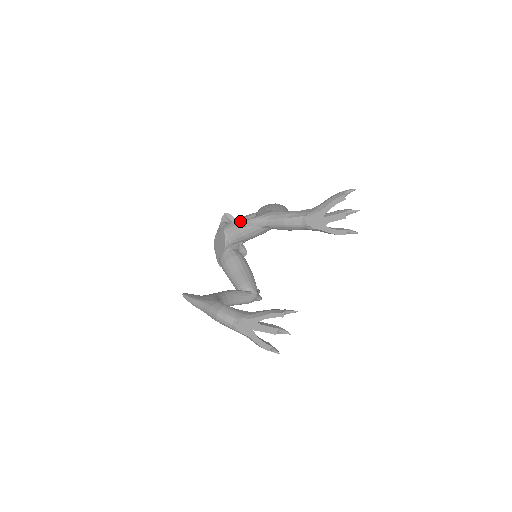
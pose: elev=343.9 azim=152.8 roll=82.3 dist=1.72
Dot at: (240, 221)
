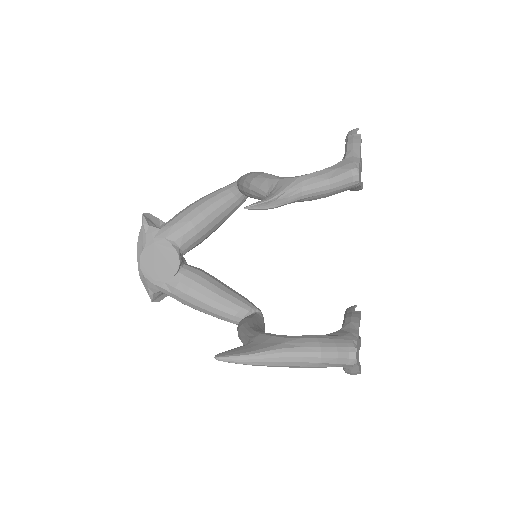
Dot at: (264, 201)
